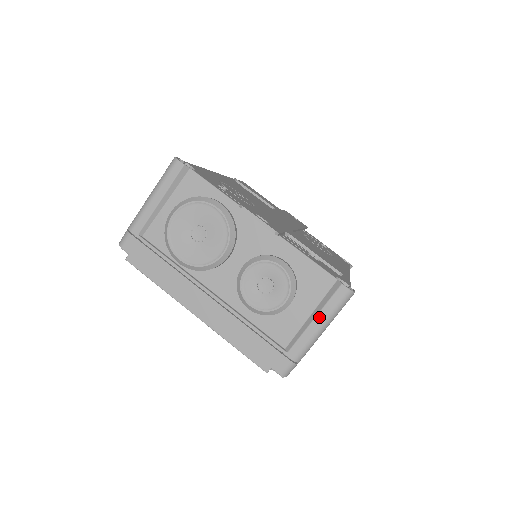
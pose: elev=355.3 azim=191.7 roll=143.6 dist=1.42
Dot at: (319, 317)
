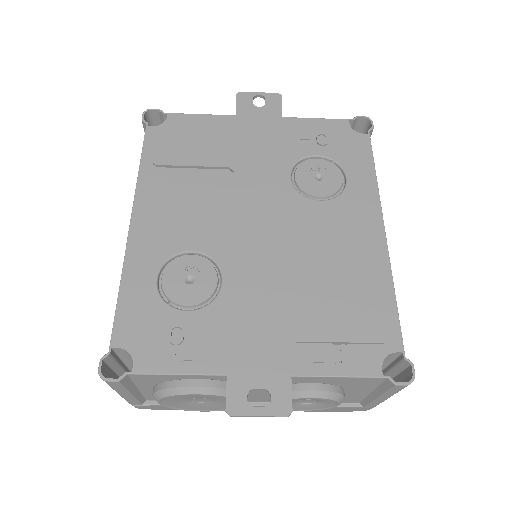
Dot at: (383, 397)
